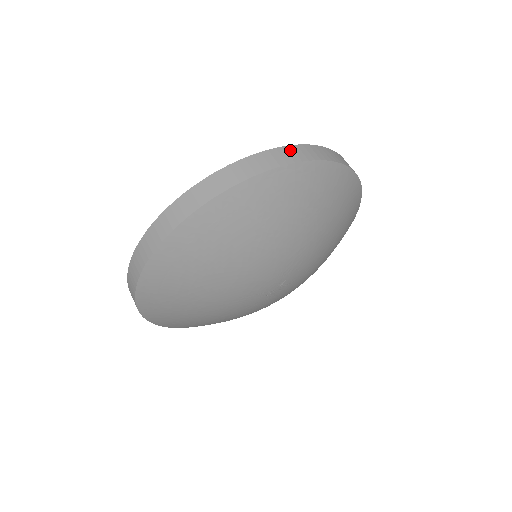
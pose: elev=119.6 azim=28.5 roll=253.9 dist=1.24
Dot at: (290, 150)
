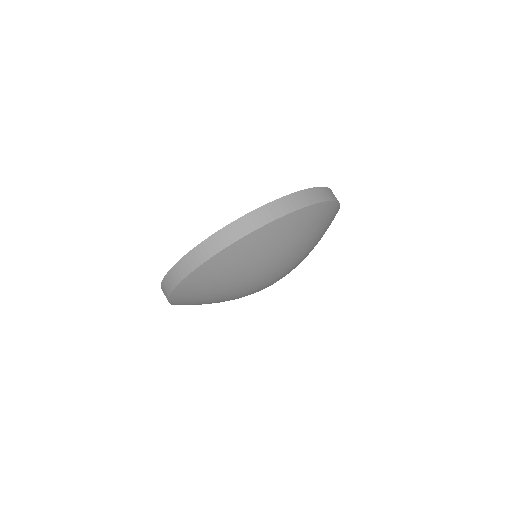
Dot at: (230, 229)
